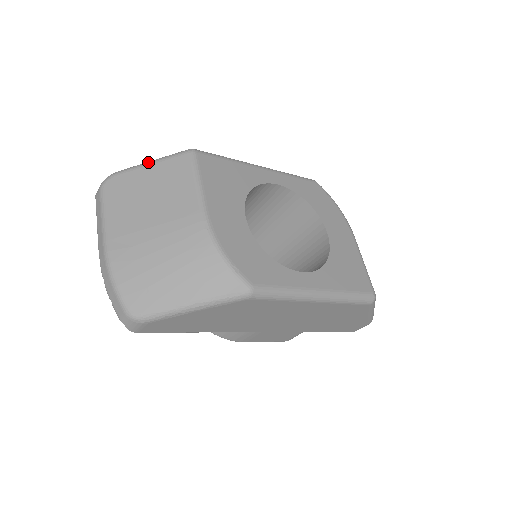
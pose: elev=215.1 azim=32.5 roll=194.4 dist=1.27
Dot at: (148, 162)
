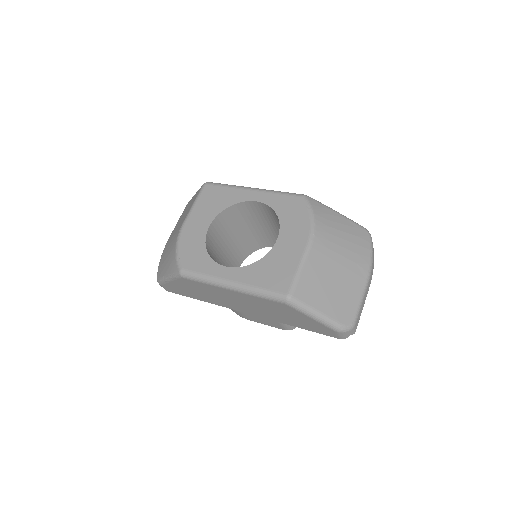
Dot at: occluded
